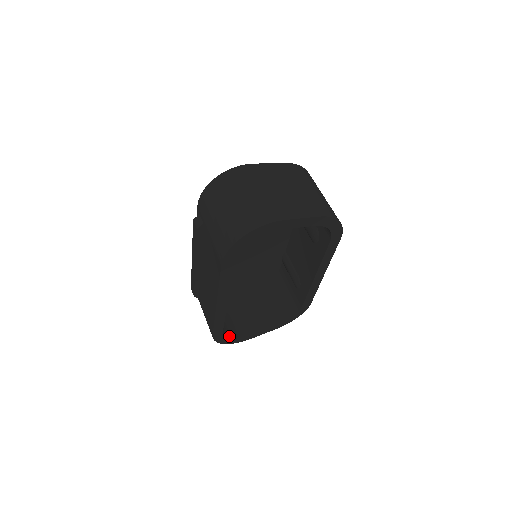
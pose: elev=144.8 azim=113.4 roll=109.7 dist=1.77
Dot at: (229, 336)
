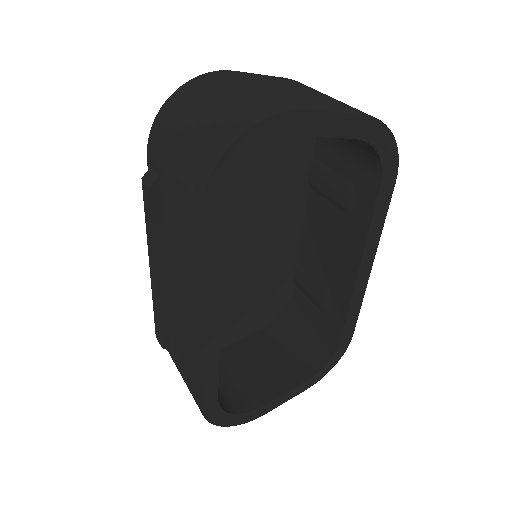
Dot at: (229, 410)
